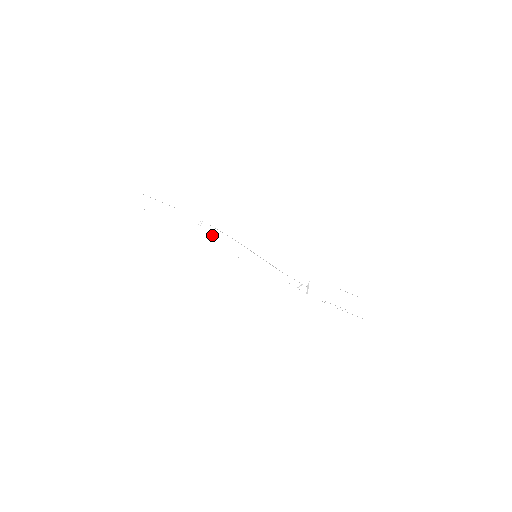
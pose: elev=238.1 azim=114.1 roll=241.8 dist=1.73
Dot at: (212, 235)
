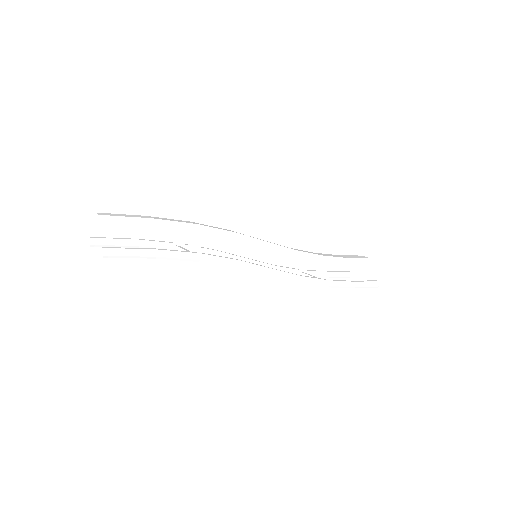
Dot at: (211, 257)
